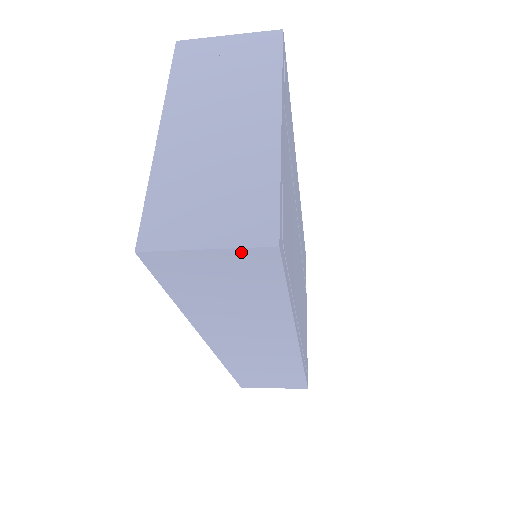
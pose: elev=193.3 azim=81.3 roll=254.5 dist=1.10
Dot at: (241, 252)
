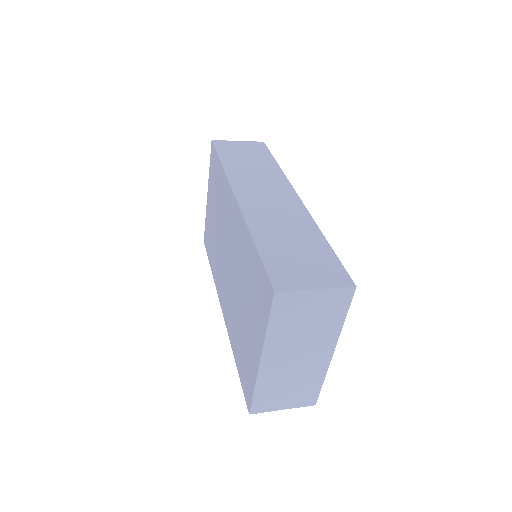
Dot at: occluded
